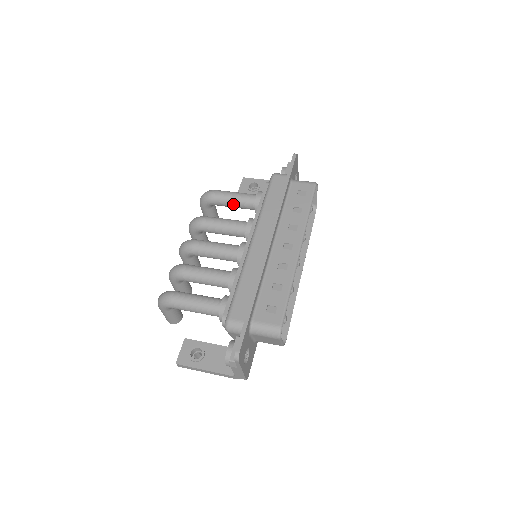
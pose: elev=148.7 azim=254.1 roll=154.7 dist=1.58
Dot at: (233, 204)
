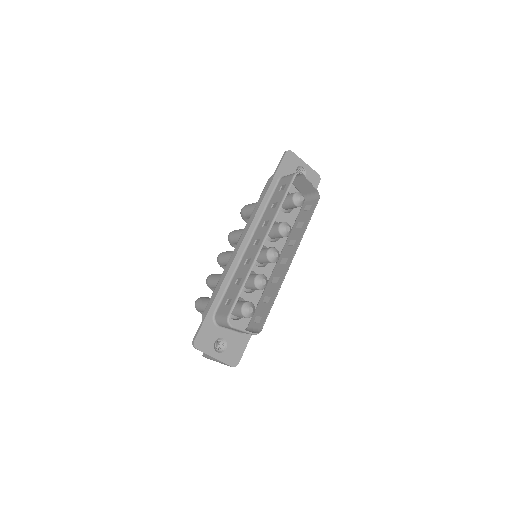
Dot at: occluded
